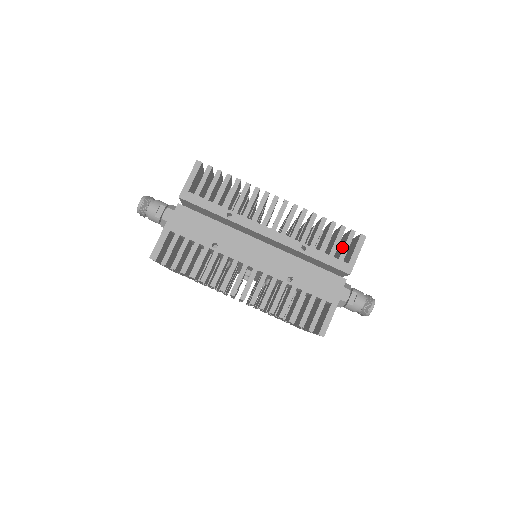
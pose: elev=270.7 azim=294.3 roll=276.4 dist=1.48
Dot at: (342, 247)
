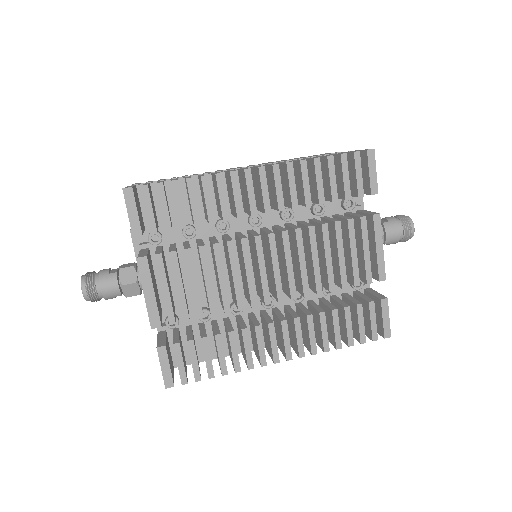
Dot at: occluded
